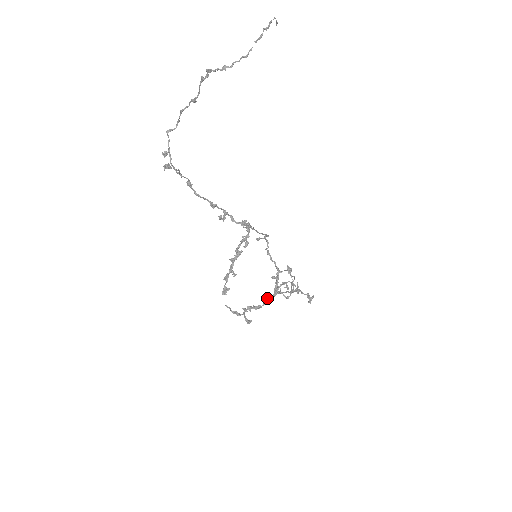
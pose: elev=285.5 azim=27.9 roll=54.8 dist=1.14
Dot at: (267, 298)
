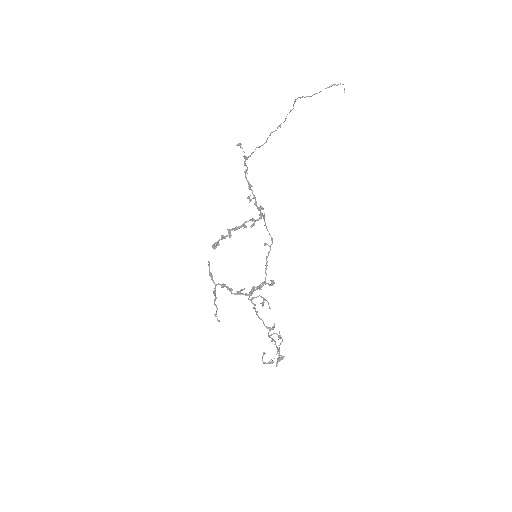
Dot at: occluded
